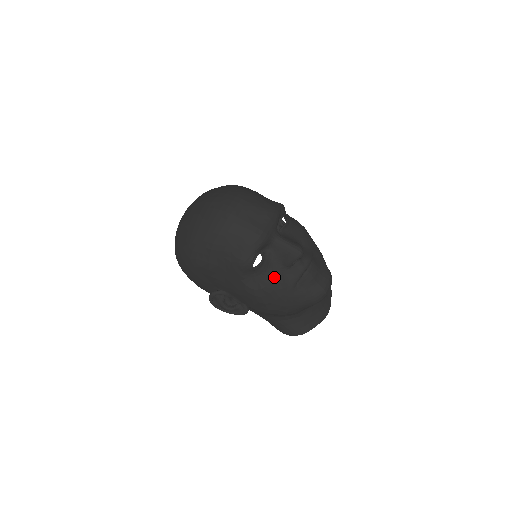
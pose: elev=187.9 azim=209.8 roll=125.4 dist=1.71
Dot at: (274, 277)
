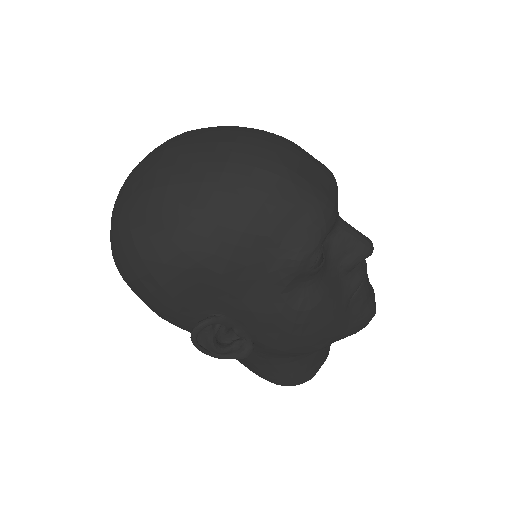
Dot at: (330, 288)
